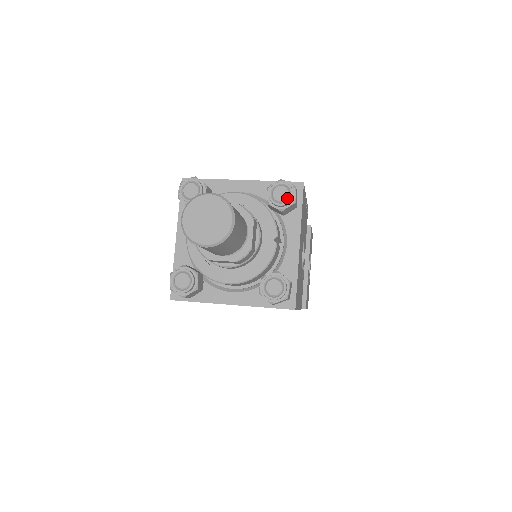
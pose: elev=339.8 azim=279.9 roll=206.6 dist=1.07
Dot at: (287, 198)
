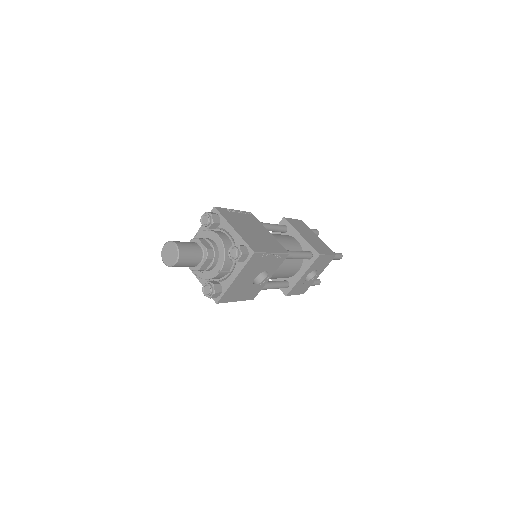
Dot at: (234, 257)
